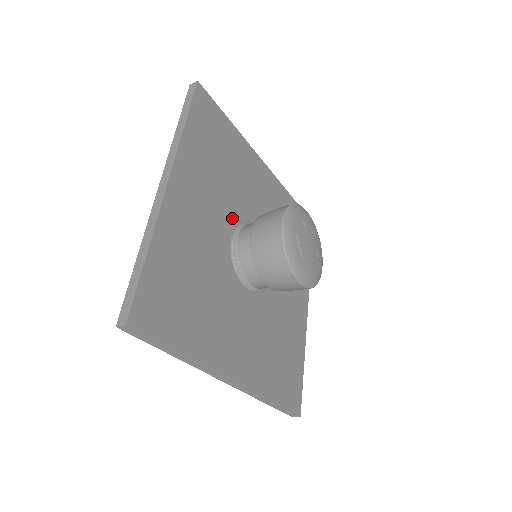
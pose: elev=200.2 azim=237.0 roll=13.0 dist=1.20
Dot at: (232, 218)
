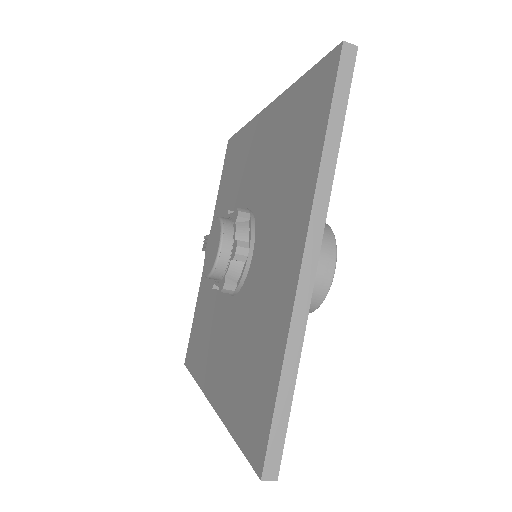
Dot at: occluded
